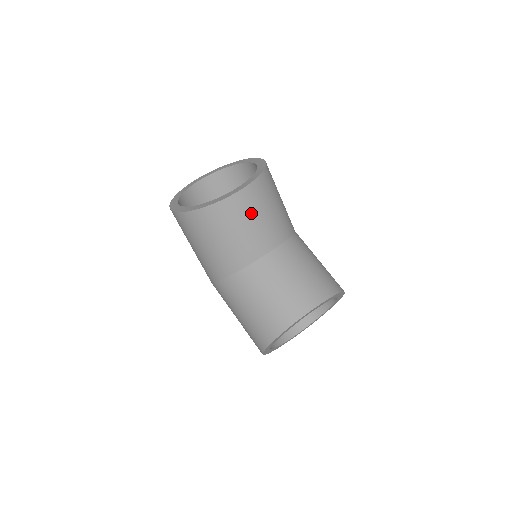
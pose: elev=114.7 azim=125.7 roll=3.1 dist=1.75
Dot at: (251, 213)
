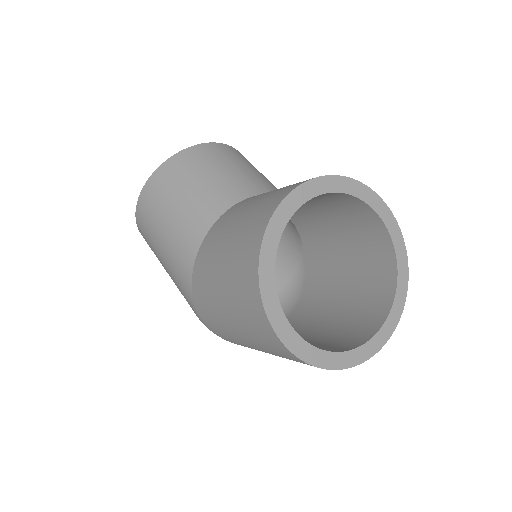
Dot at: (220, 161)
